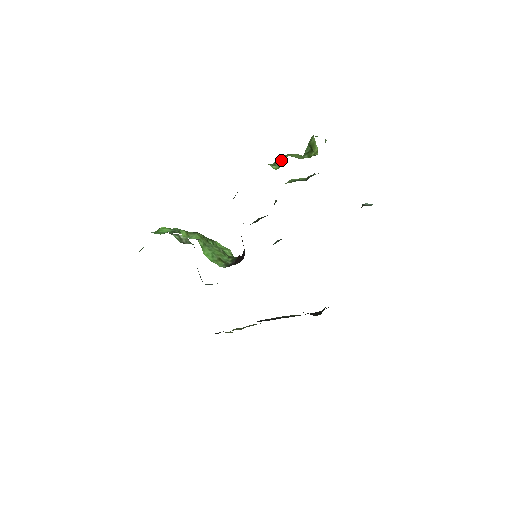
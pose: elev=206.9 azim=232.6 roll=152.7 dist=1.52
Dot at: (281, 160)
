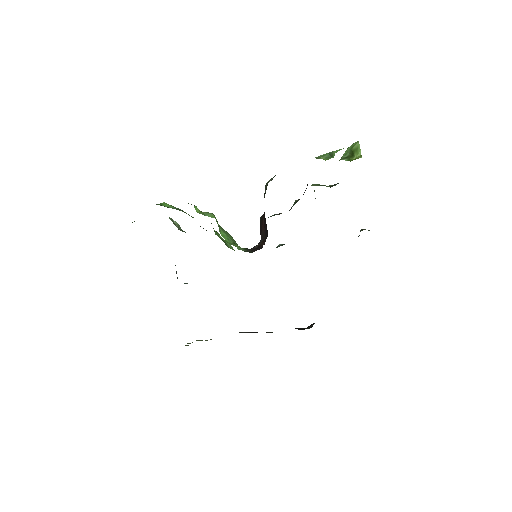
Dot at: (327, 155)
